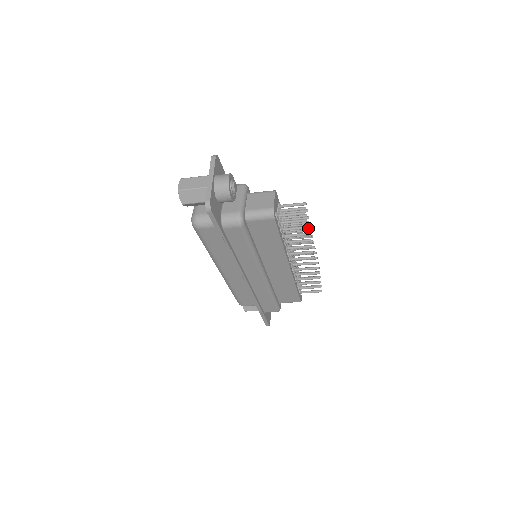
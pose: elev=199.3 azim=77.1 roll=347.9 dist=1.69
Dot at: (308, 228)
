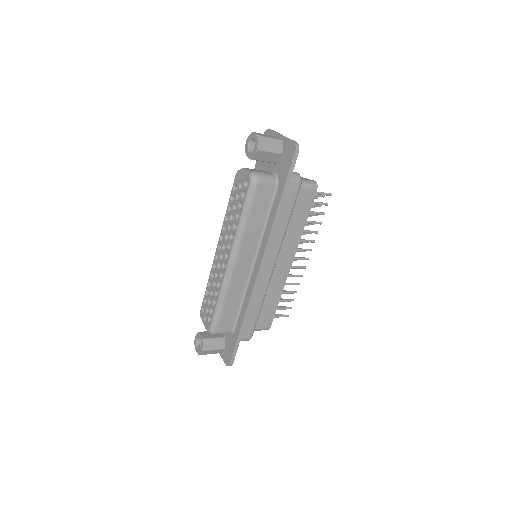
Dot at: occluded
